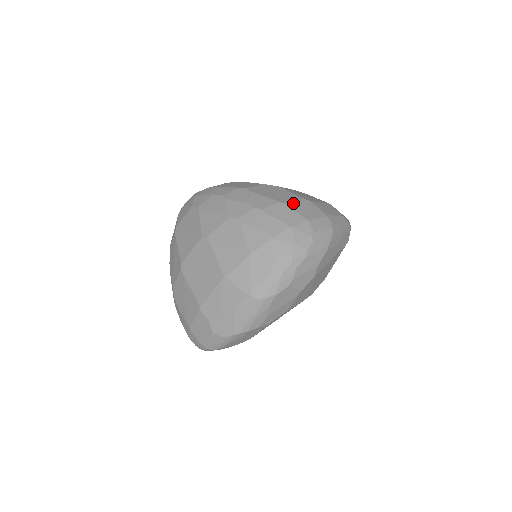
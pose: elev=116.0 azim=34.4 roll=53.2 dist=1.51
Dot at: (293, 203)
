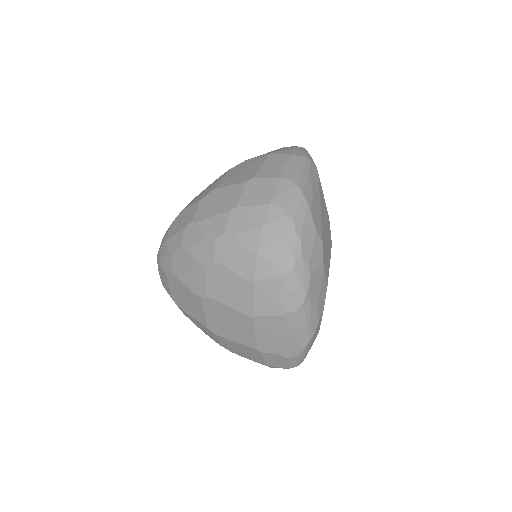
Dot at: (242, 198)
